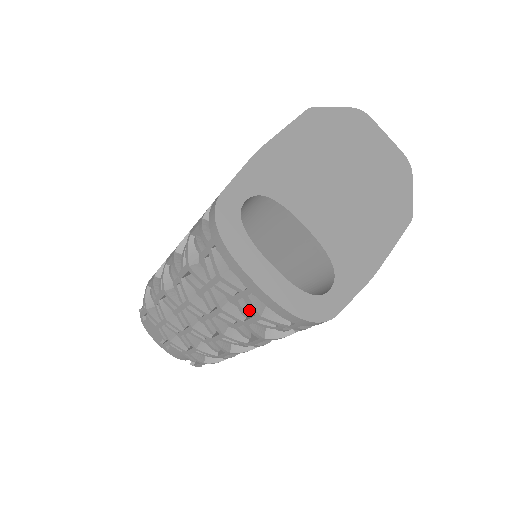
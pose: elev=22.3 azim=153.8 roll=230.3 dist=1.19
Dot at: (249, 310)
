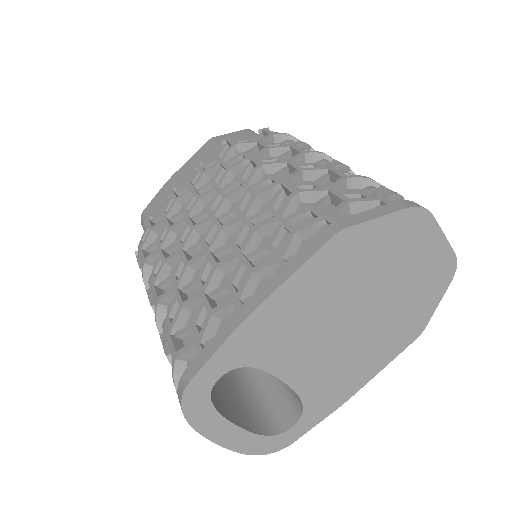
Dot at: occluded
